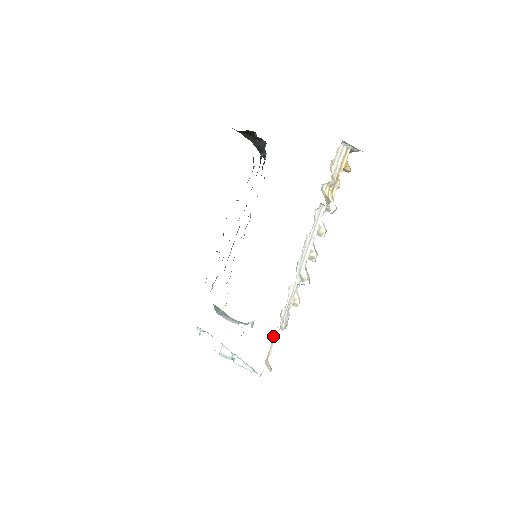
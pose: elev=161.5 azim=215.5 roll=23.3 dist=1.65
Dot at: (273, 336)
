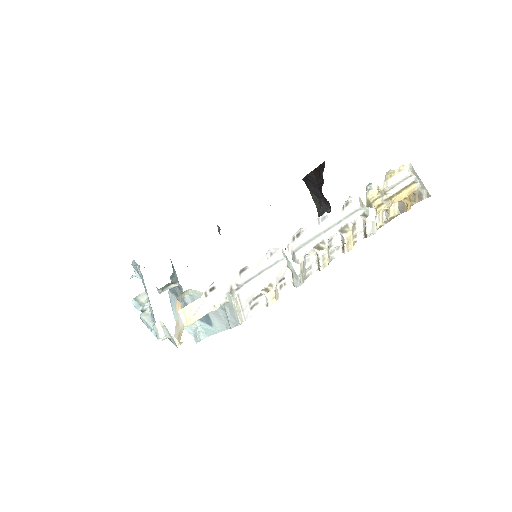
Dot at: (213, 292)
